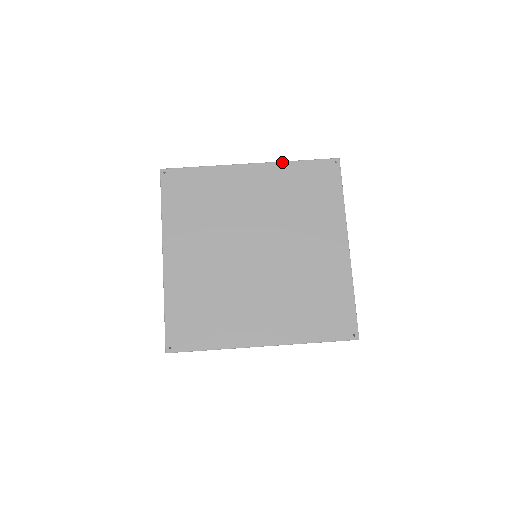
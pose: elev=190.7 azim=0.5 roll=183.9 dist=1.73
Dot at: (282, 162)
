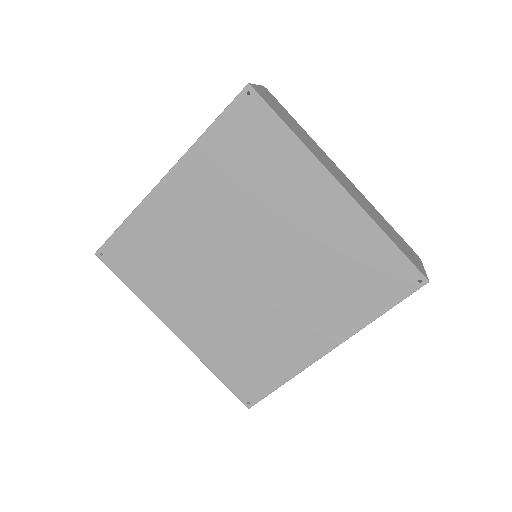
Dot at: (372, 221)
